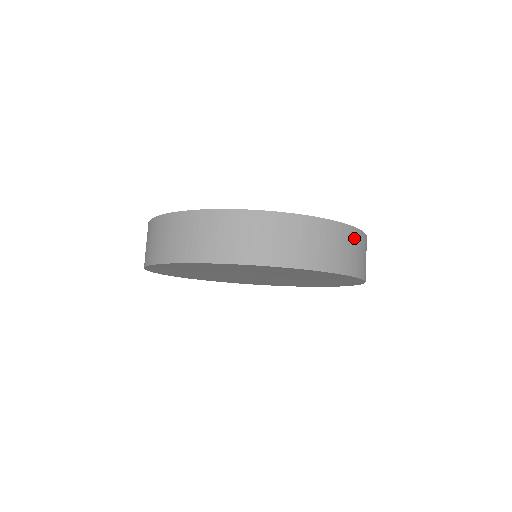
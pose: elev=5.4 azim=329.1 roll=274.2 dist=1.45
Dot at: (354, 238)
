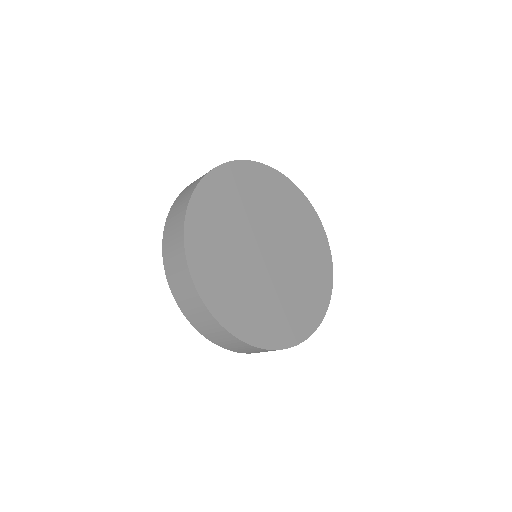
Dot at: (240, 344)
